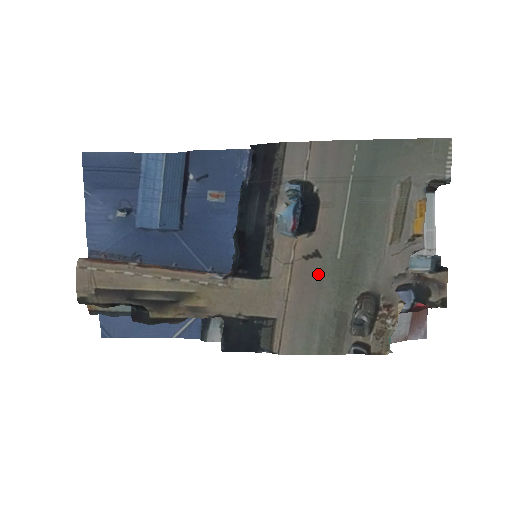
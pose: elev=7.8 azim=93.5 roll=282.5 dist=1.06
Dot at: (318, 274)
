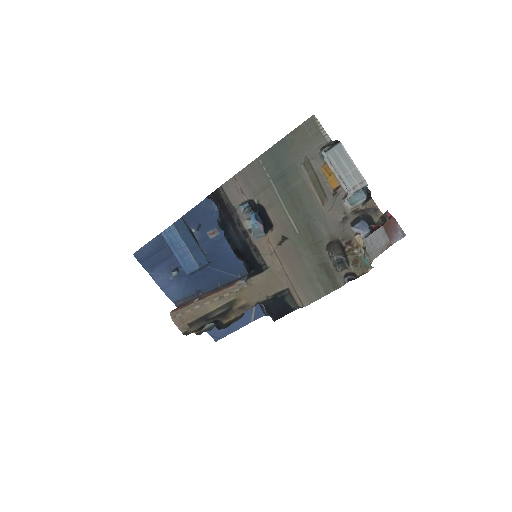
Dot at: (293, 249)
